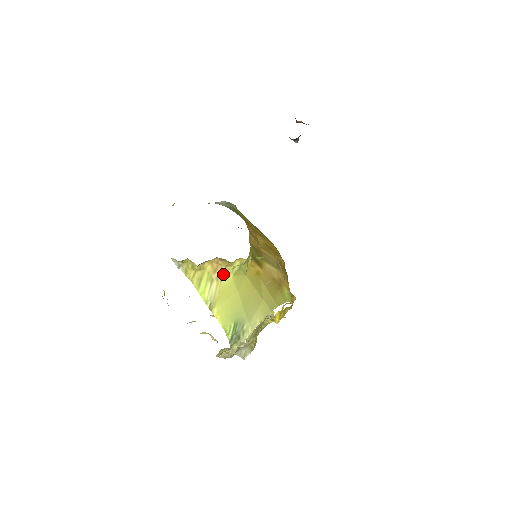
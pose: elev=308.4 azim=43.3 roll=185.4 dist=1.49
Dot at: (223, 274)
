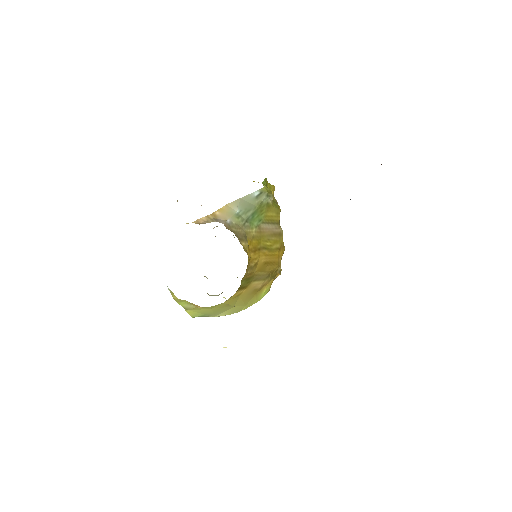
Dot at: occluded
